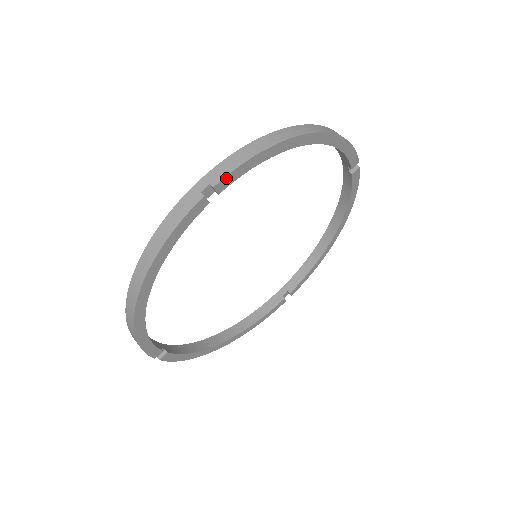
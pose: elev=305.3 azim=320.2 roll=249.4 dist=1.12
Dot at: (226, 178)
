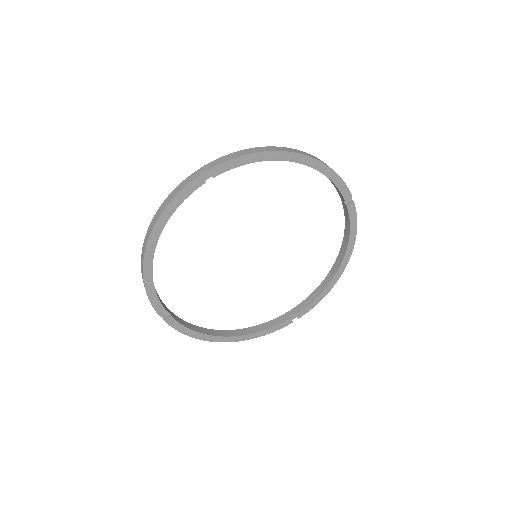
Dot at: (219, 166)
